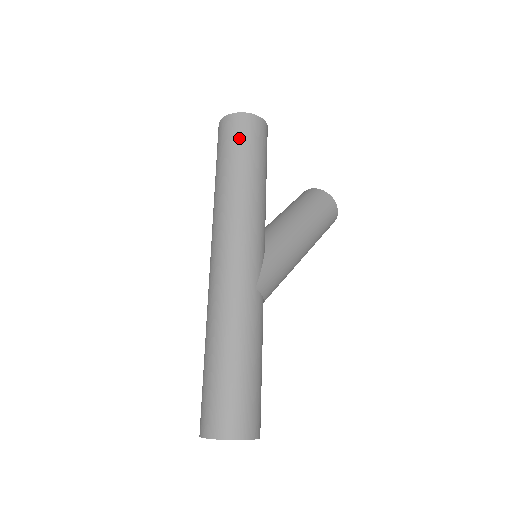
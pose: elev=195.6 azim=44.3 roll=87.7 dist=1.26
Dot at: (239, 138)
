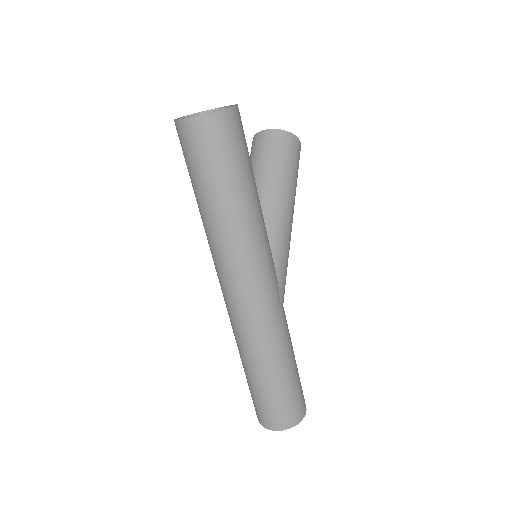
Dot at: (222, 152)
